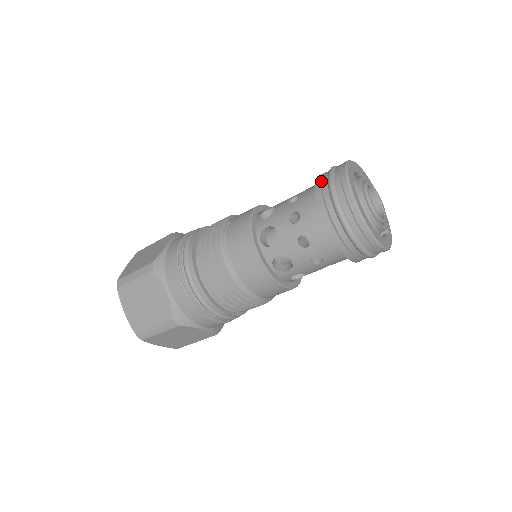
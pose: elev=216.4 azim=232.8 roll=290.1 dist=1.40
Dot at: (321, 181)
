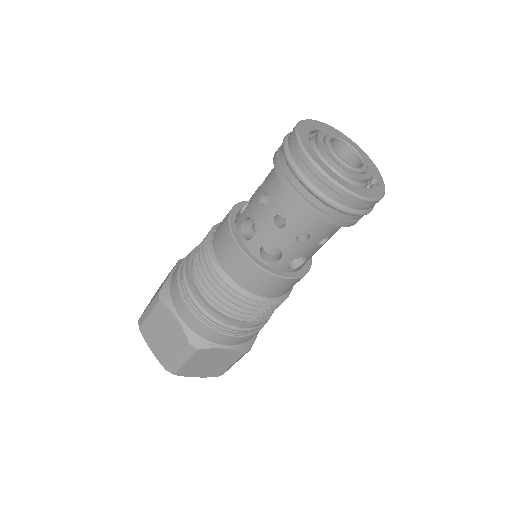
Dot at: (279, 151)
